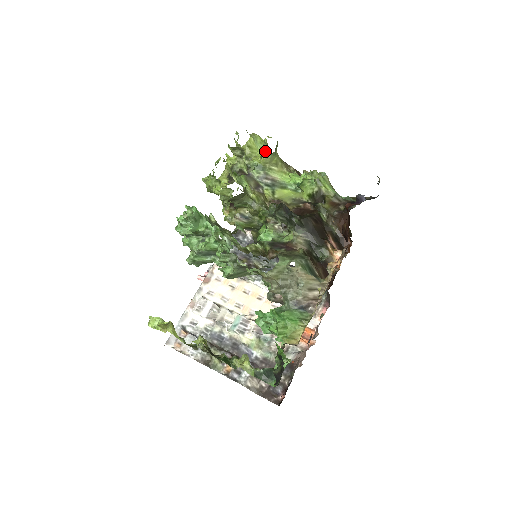
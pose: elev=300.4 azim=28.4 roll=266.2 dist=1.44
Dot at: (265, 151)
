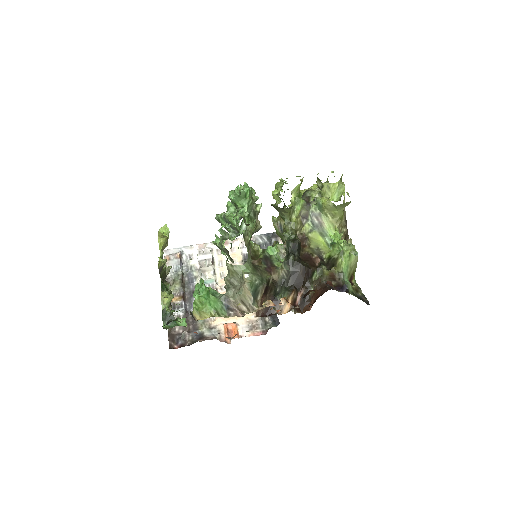
Dot at: (337, 201)
